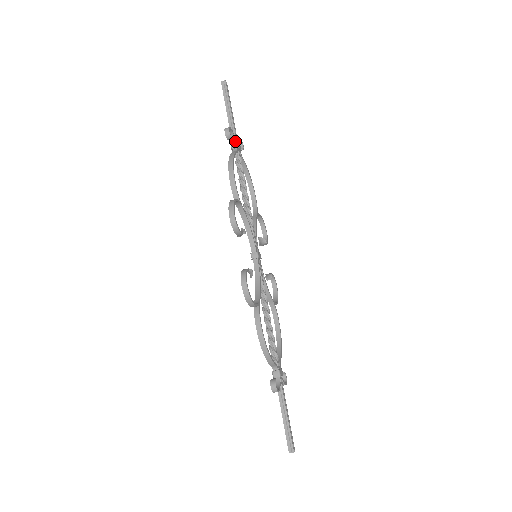
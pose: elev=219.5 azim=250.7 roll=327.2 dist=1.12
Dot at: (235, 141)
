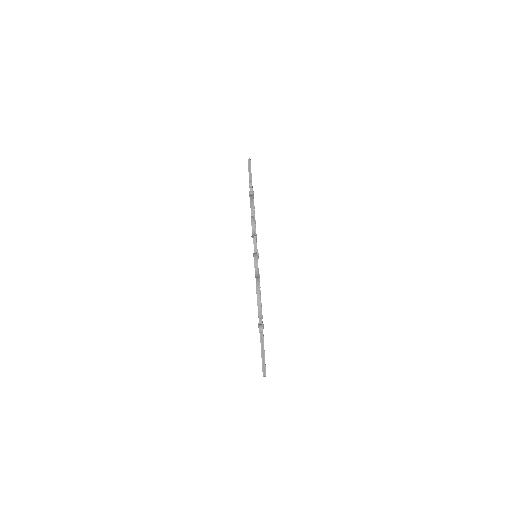
Dot at: (252, 191)
